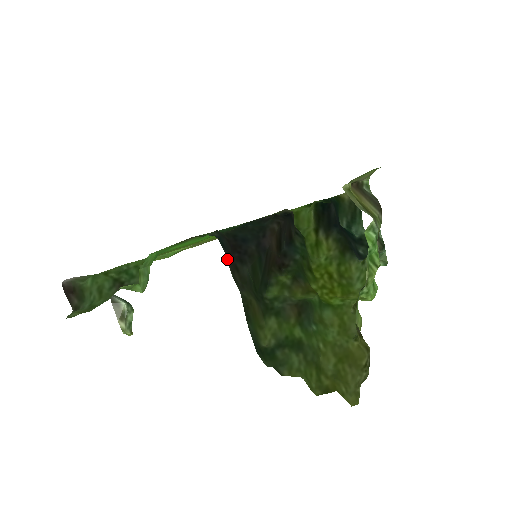
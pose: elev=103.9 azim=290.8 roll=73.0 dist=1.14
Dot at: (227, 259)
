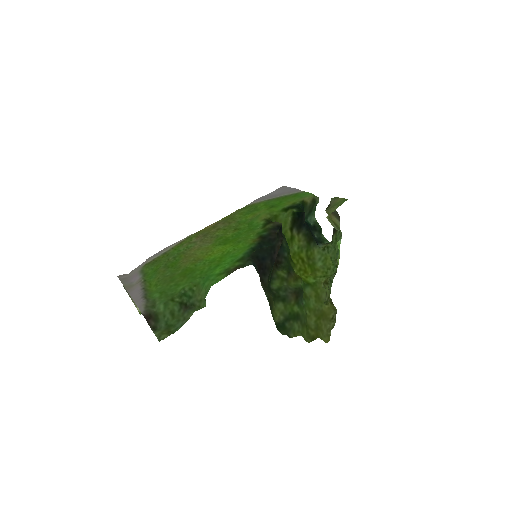
Dot at: occluded
